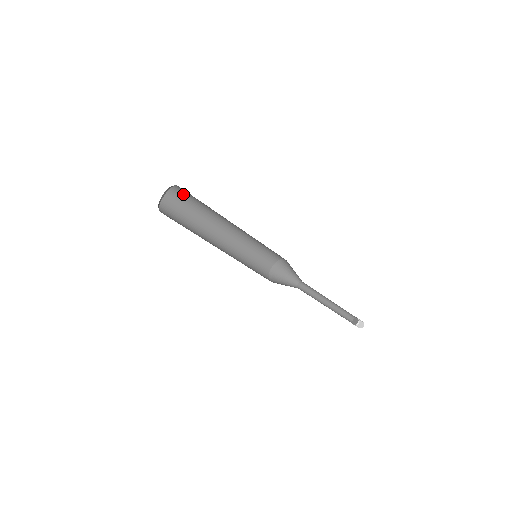
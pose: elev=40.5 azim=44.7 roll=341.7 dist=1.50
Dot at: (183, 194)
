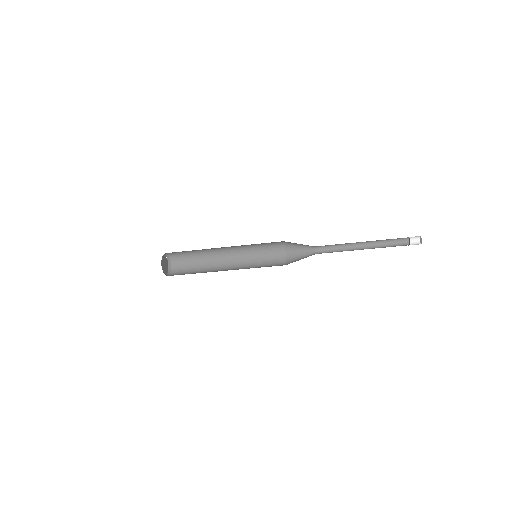
Dot at: (177, 253)
